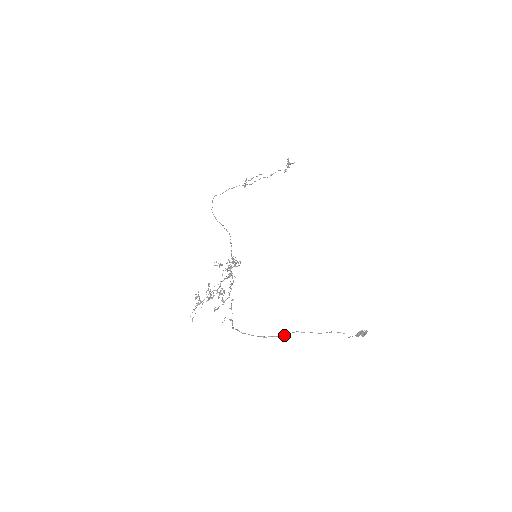
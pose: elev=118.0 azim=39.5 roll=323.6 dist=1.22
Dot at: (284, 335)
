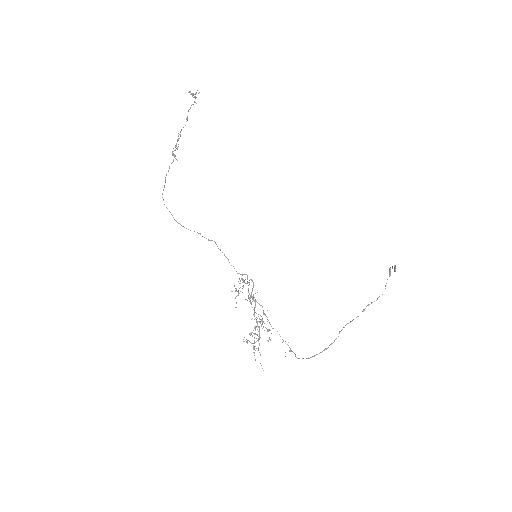
Dot at: occluded
